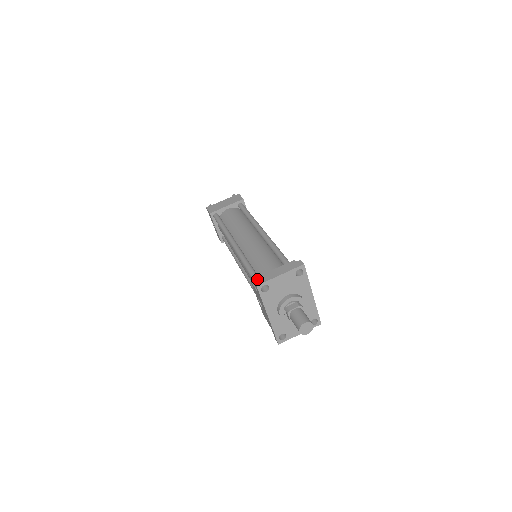
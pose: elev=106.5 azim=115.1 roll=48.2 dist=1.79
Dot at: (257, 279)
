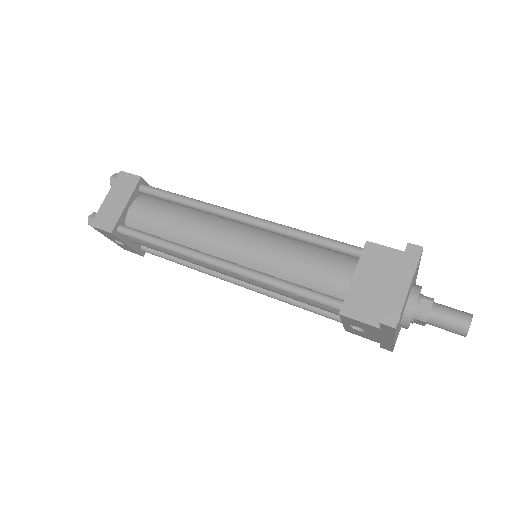
Dot at: (382, 316)
